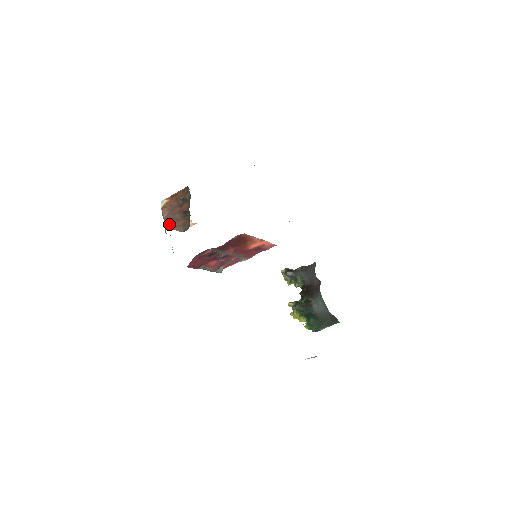
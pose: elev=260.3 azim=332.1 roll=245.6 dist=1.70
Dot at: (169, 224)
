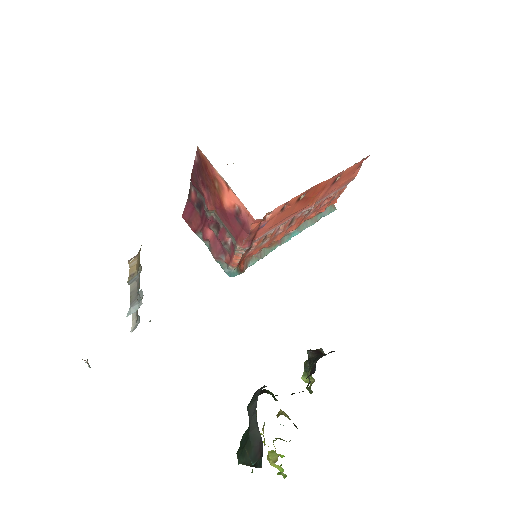
Dot at: occluded
